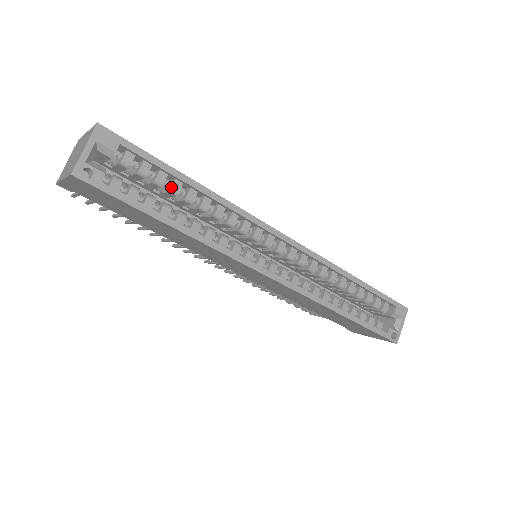
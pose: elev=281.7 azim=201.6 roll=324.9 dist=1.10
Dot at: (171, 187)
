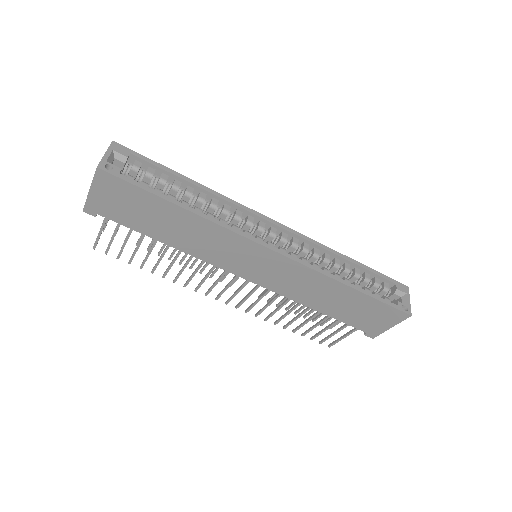
Dot at: (173, 184)
